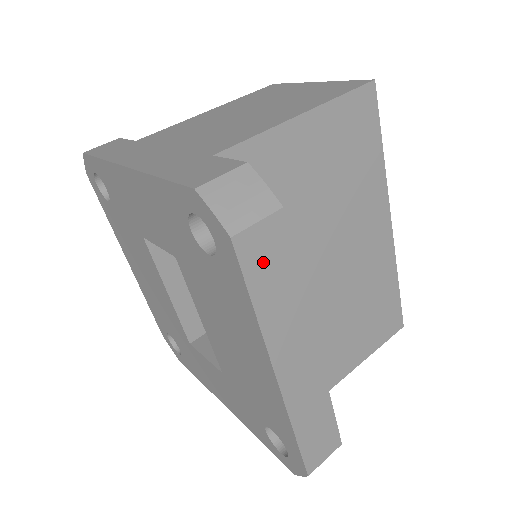
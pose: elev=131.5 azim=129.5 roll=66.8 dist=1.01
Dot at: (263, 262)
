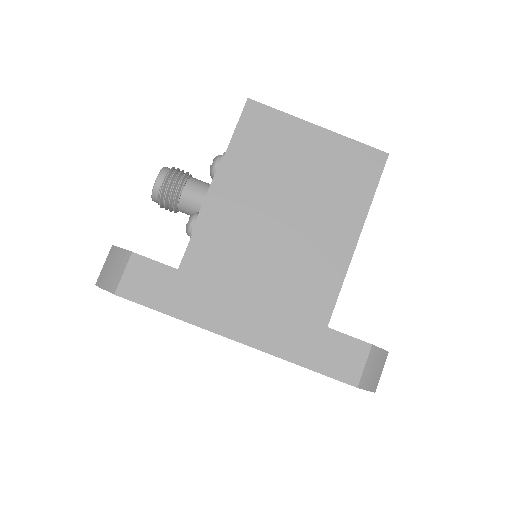
Dot at: occluded
